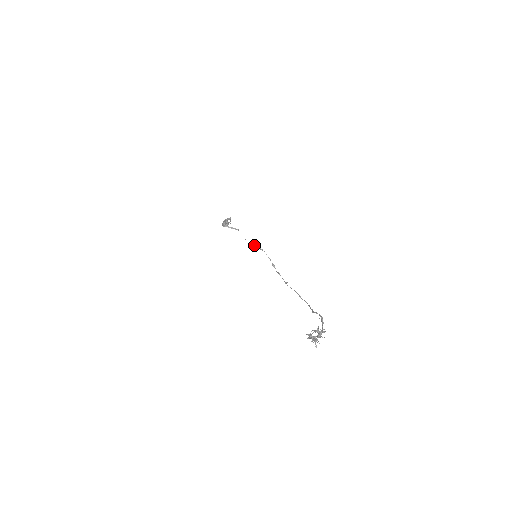
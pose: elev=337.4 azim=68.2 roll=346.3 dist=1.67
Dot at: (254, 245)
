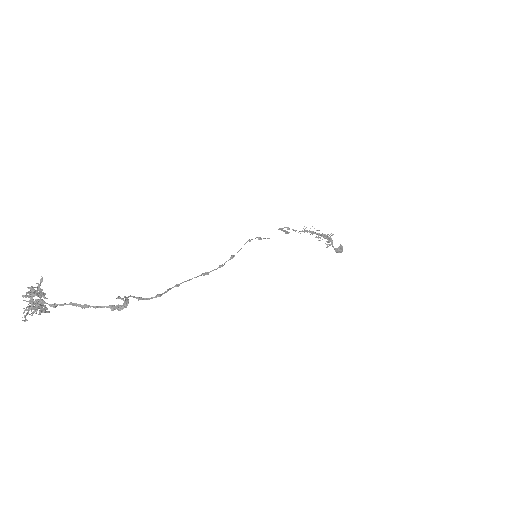
Dot at: (255, 238)
